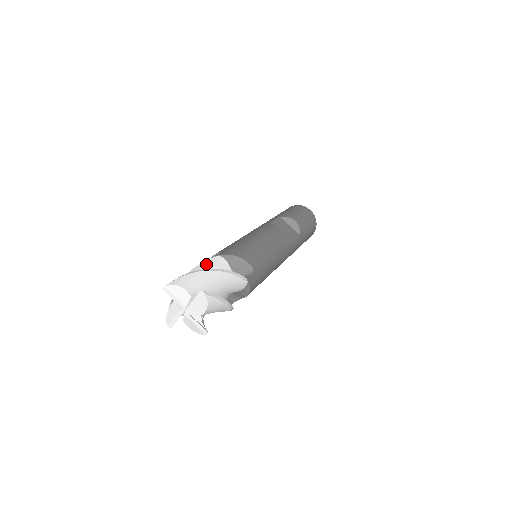
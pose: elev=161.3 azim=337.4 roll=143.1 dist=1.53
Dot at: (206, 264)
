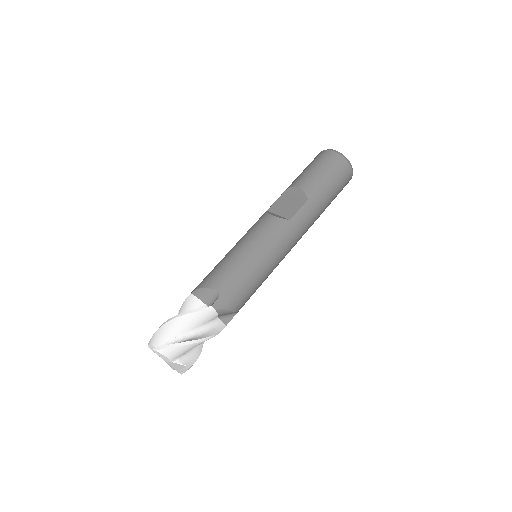
Dot at: (182, 307)
